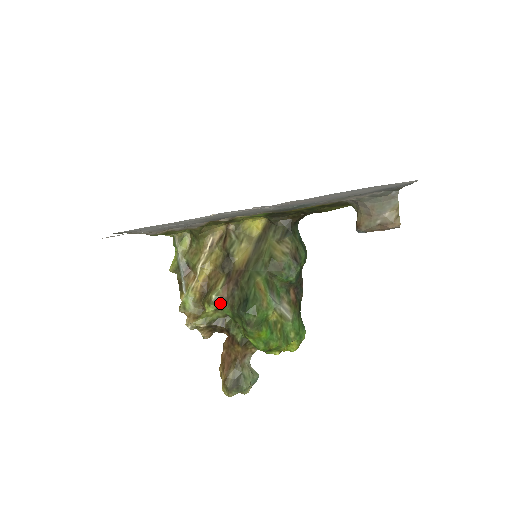
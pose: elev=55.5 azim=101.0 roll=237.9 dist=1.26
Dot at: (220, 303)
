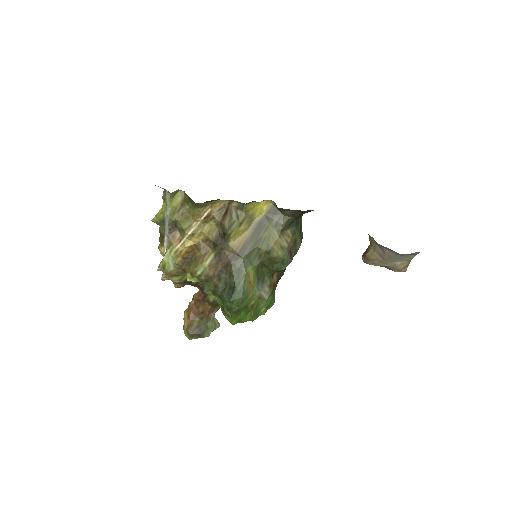
Dot at: (204, 279)
